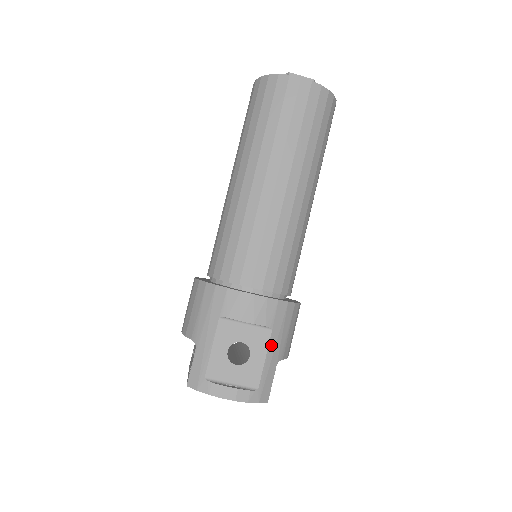
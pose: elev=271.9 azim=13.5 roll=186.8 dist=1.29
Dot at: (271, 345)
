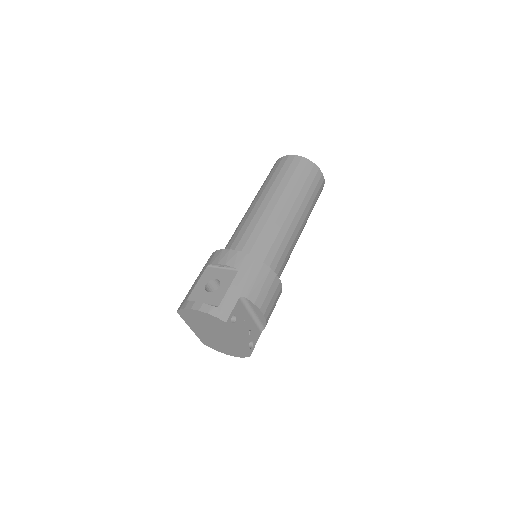
Dot at: (236, 281)
